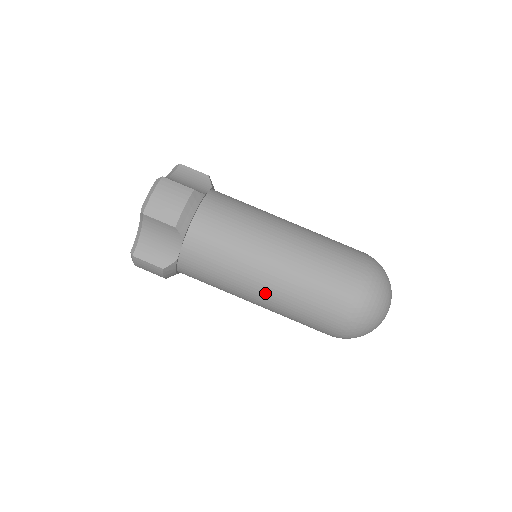
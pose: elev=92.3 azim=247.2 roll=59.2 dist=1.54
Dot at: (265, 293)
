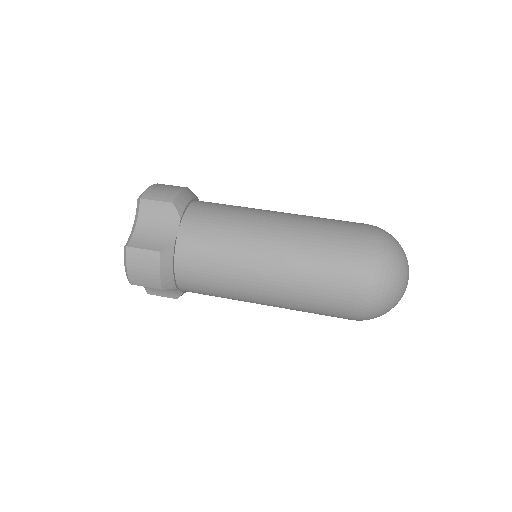
Dot at: (273, 255)
